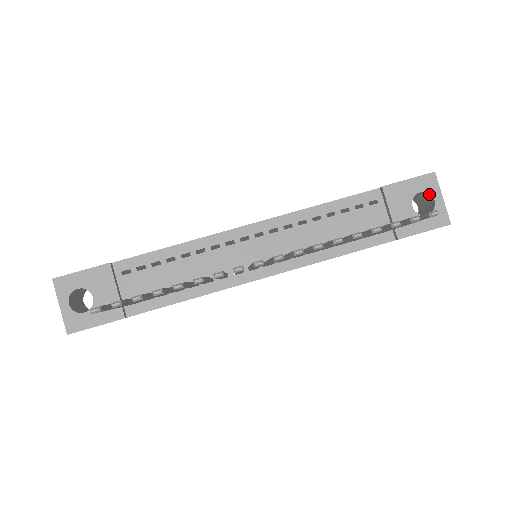
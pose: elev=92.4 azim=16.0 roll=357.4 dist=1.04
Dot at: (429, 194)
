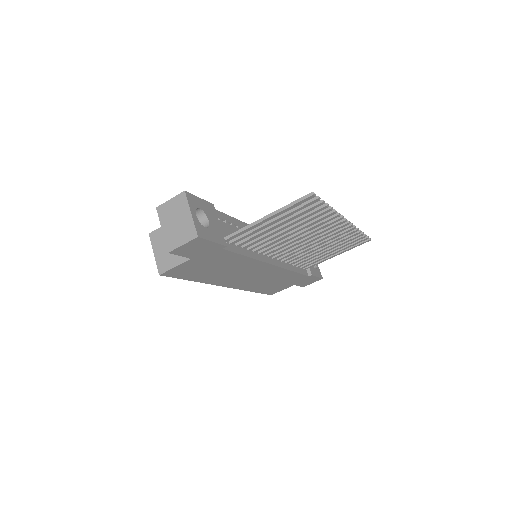
Dot at: occluded
